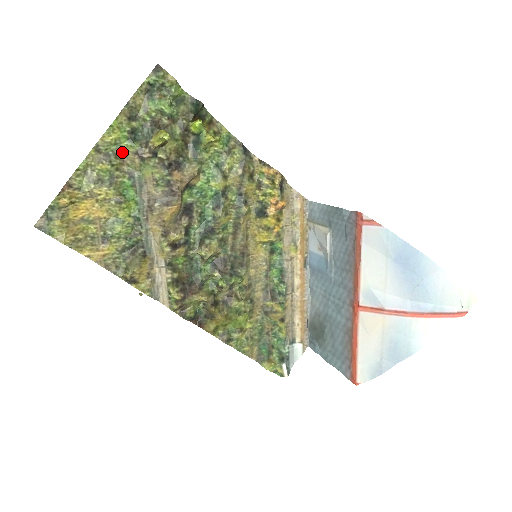
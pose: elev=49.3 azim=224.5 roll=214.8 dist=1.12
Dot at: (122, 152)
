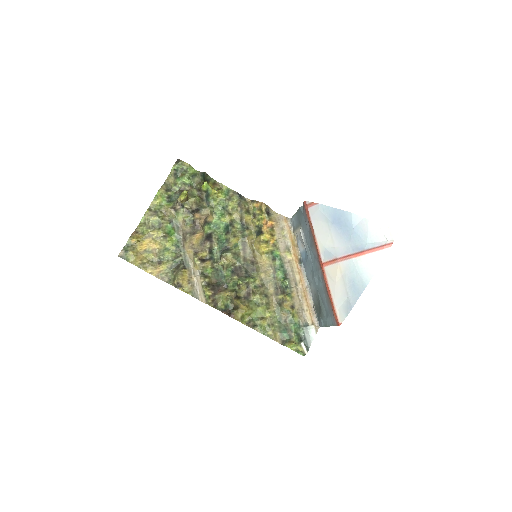
Dot at: (164, 209)
